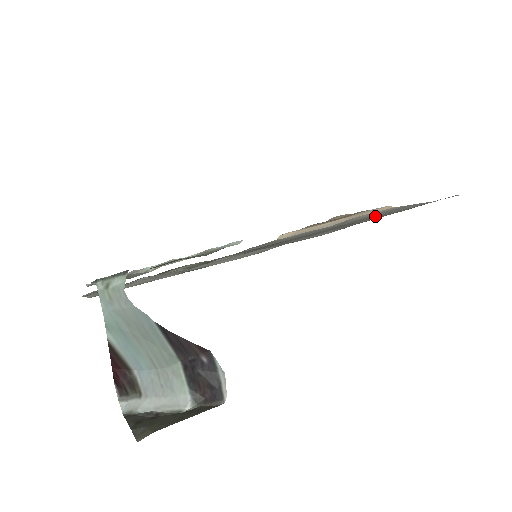
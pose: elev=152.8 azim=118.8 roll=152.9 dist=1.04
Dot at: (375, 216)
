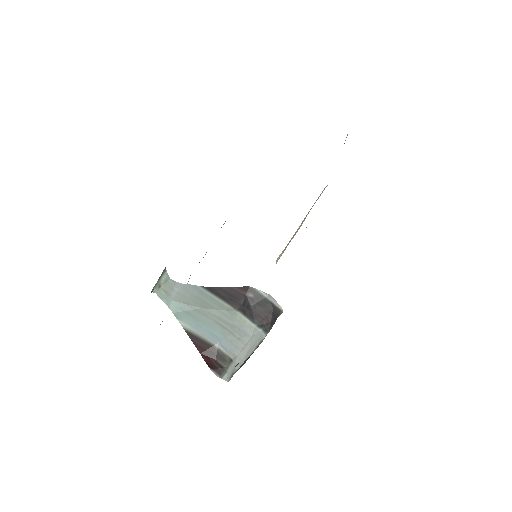
Dot at: occluded
